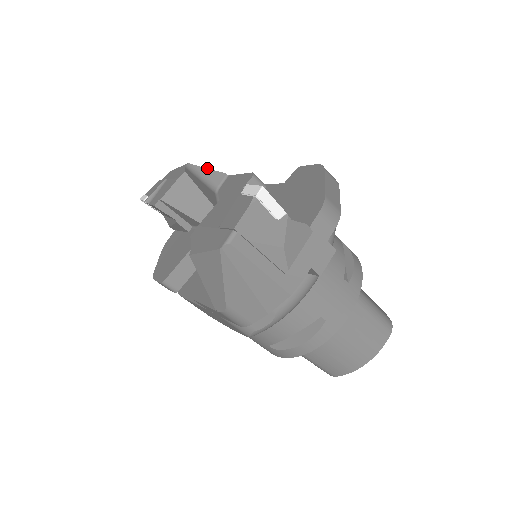
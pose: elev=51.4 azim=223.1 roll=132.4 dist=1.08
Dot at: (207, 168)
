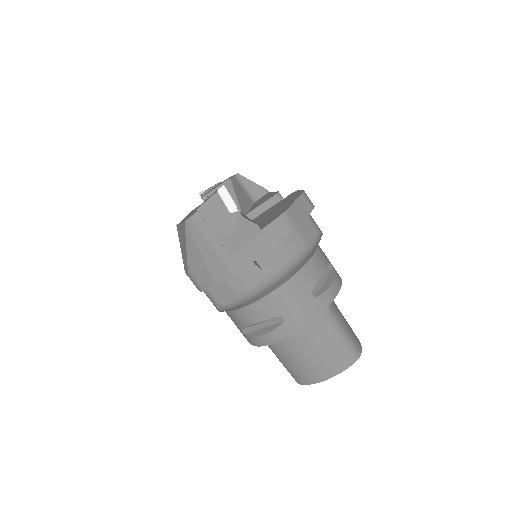
Dot at: occluded
